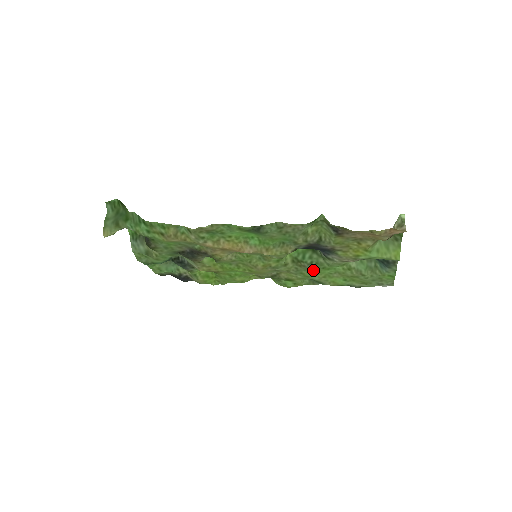
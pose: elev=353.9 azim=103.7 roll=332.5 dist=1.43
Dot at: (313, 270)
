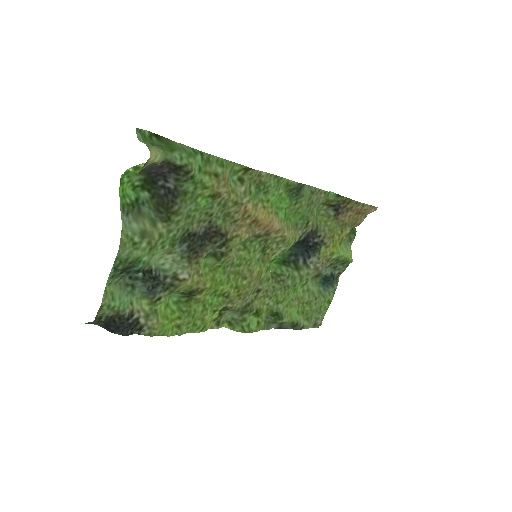
Dot at: (287, 288)
